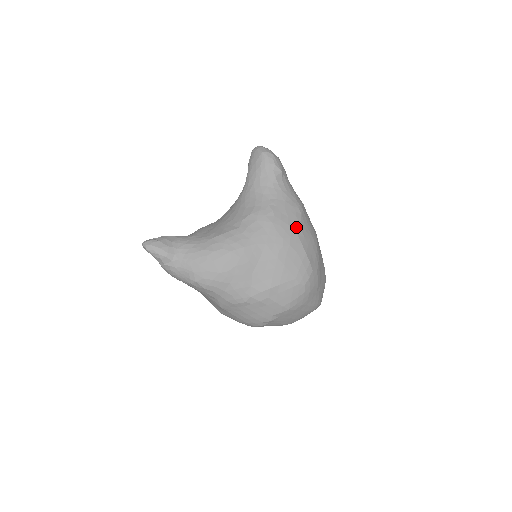
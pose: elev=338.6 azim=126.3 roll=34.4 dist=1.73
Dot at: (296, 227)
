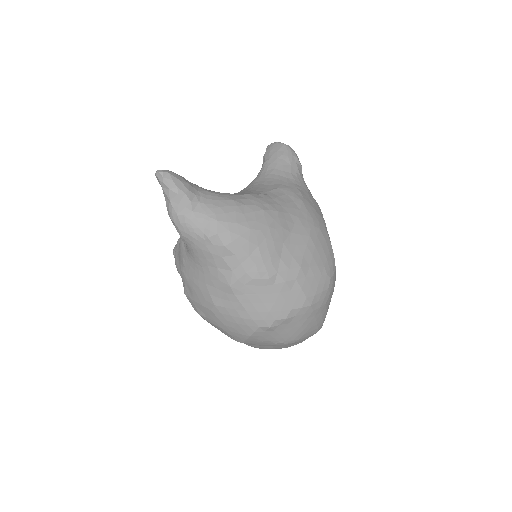
Dot at: (321, 217)
